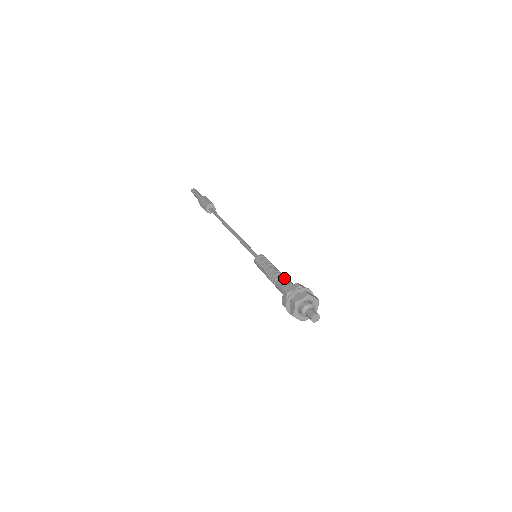
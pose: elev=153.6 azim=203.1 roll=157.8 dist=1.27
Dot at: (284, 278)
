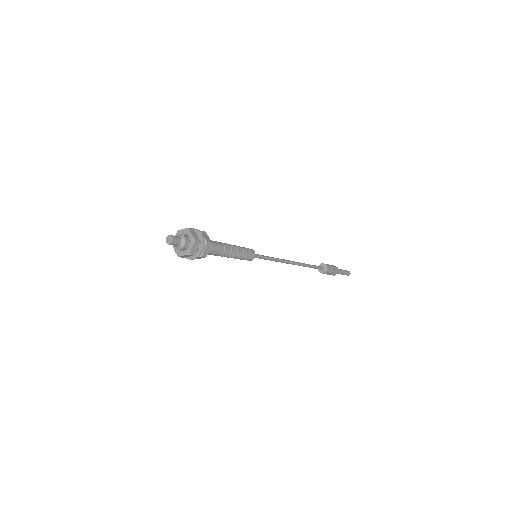
Dot at: occluded
